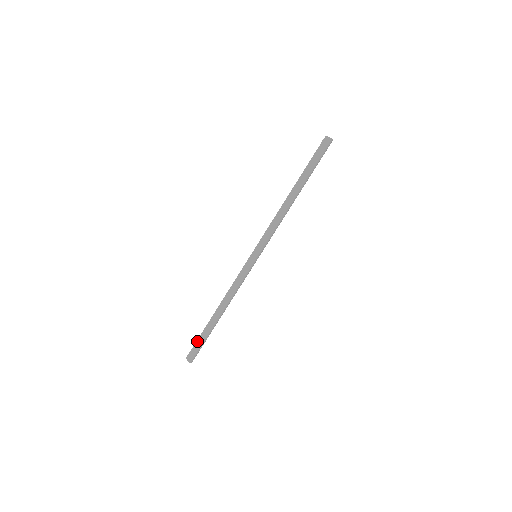
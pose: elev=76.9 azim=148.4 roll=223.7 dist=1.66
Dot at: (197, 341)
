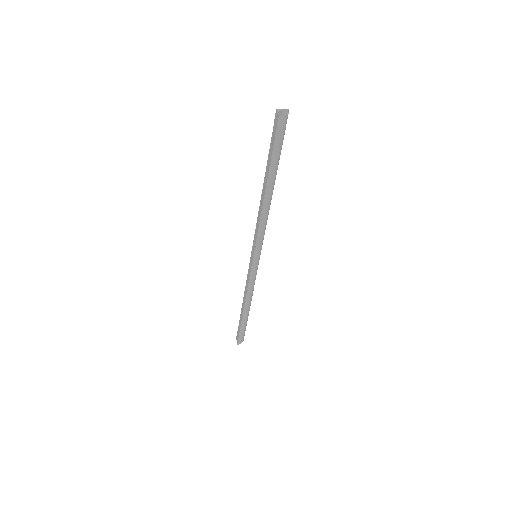
Dot at: (238, 326)
